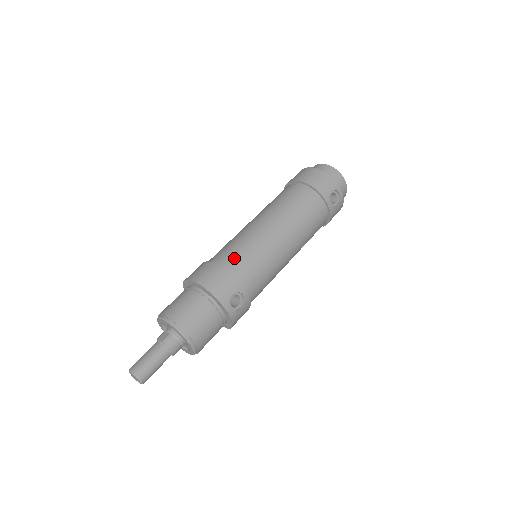
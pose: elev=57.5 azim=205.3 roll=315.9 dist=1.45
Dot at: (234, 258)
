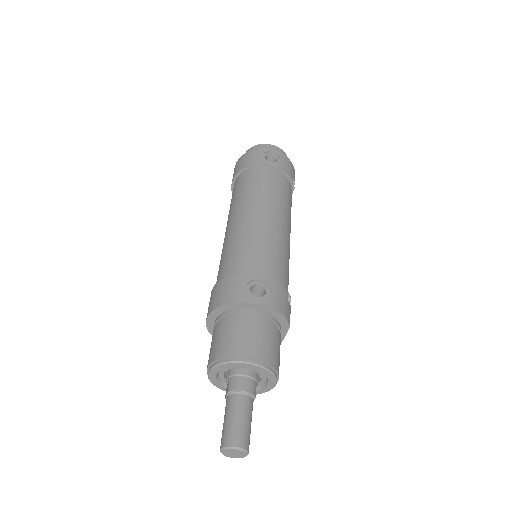
Dot at: (225, 266)
